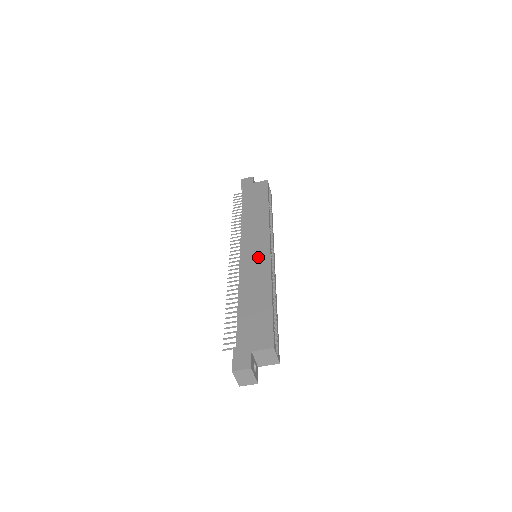
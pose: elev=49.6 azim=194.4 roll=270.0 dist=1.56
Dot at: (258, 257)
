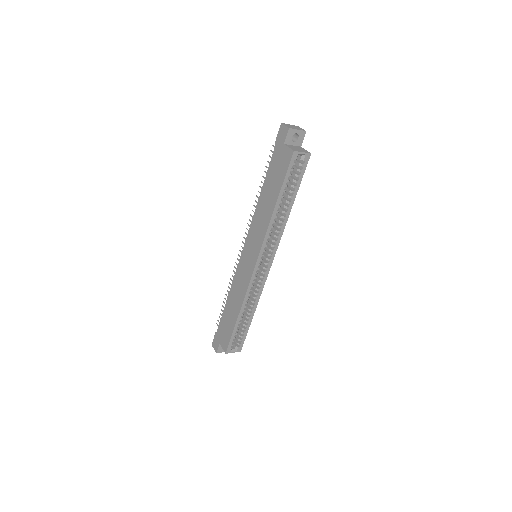
Dot at: (246, 270)
